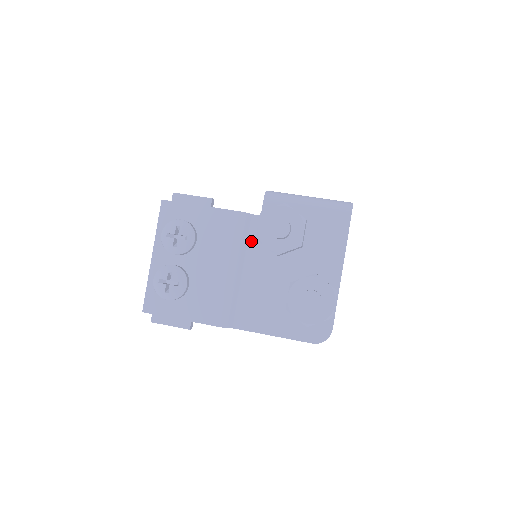
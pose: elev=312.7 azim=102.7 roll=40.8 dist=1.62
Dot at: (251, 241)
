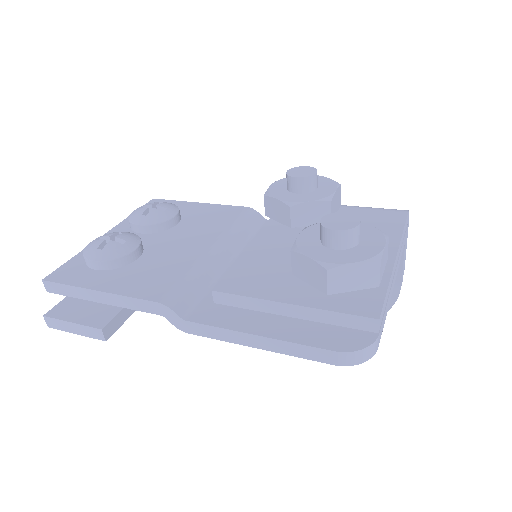
Dot at: occluded
